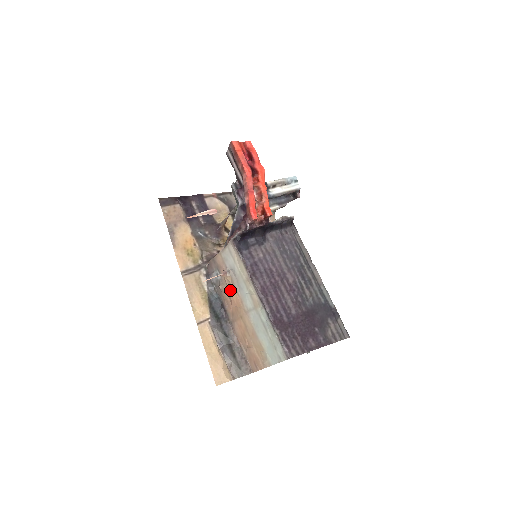
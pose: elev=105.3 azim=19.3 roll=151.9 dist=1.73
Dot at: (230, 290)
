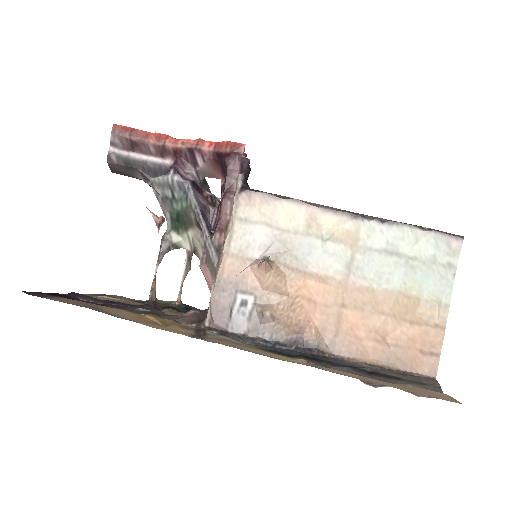
Dot at: (289, 291)
